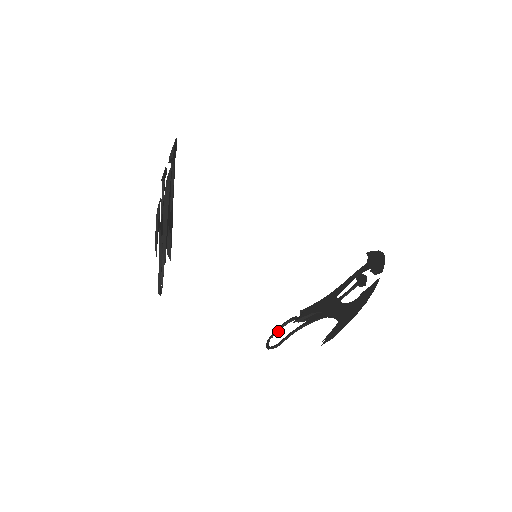
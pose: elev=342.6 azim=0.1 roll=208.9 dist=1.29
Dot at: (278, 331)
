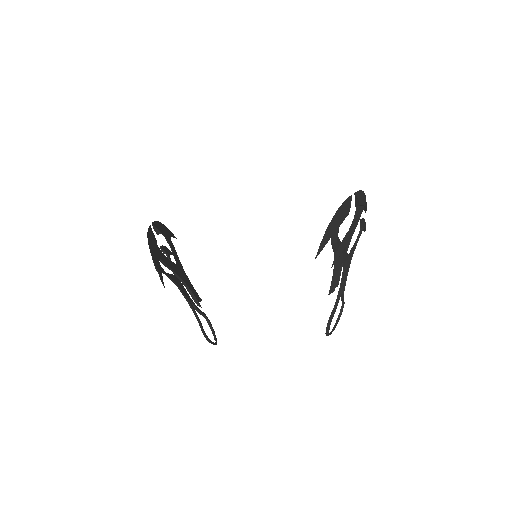
Dot at: (337, 323)
